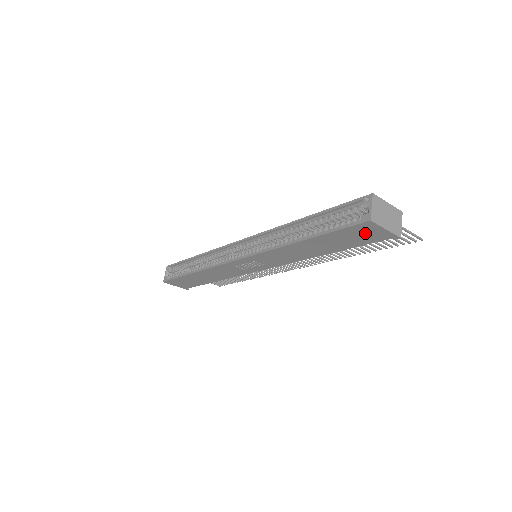
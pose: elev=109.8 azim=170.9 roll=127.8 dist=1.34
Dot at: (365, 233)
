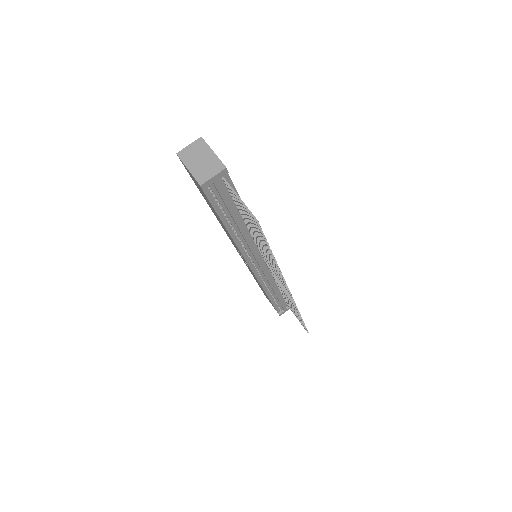
Dot at: (194, 180)
